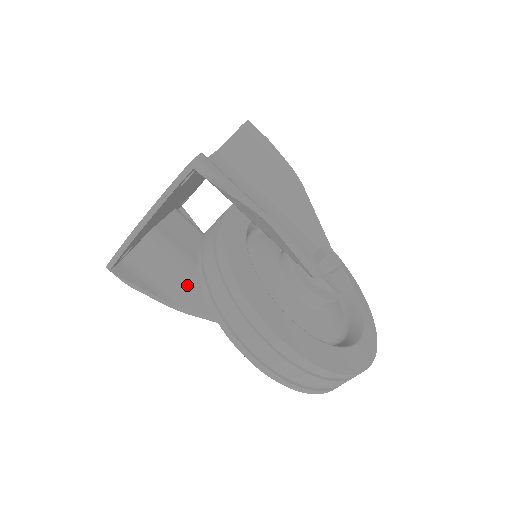
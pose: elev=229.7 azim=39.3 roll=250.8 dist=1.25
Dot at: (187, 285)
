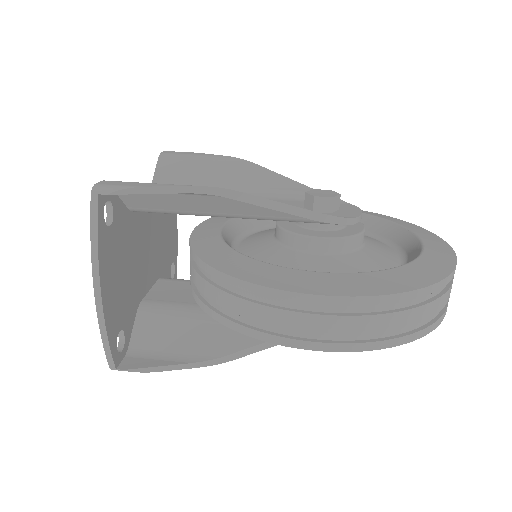
Dot at: (208, 333)
